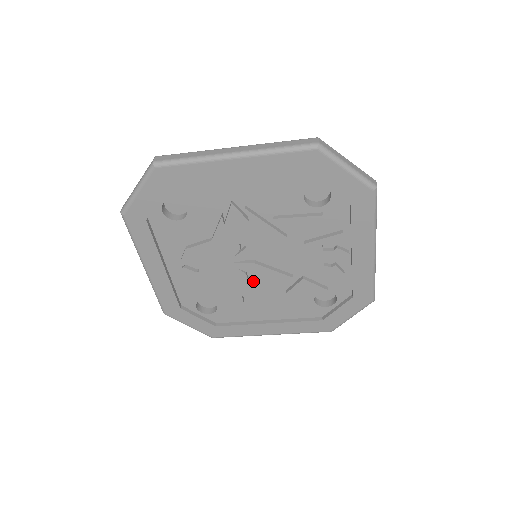
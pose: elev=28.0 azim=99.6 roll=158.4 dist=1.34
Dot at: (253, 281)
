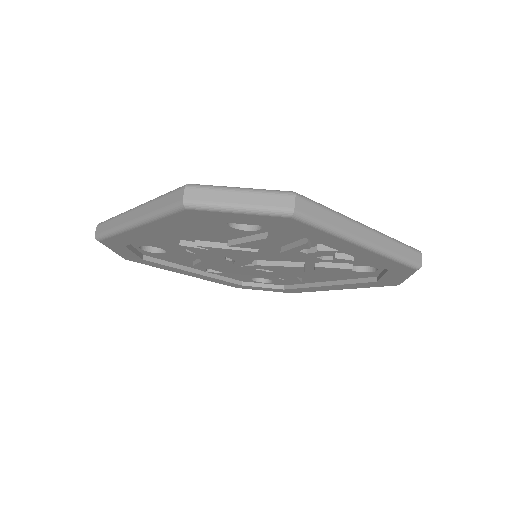
Dot at: (273, 271)
